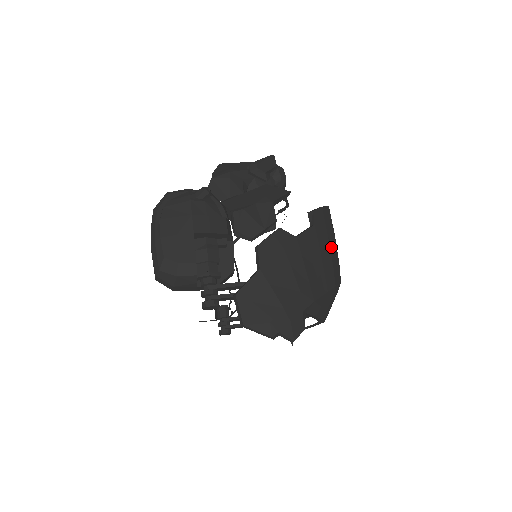
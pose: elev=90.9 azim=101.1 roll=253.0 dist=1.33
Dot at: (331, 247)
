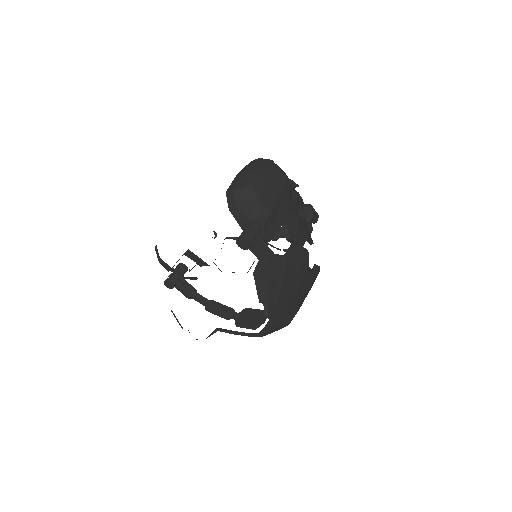
Dot at: occluded
